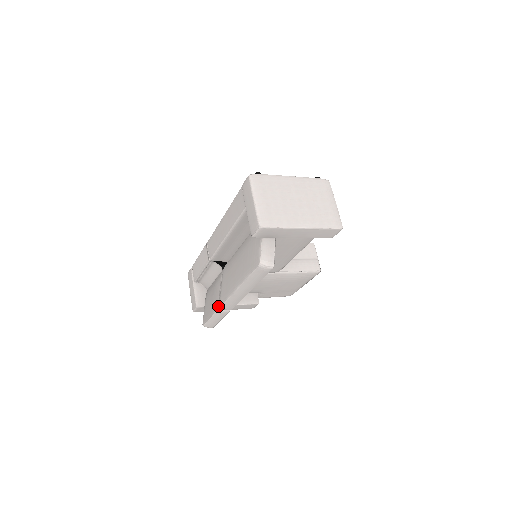
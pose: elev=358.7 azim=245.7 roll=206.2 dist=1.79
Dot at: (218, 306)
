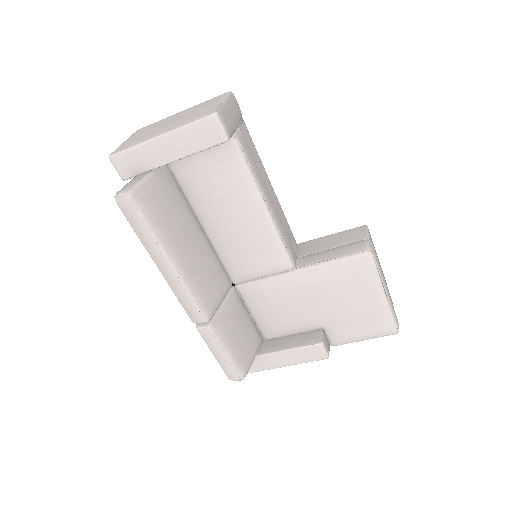
Dot at: (196, 324)
